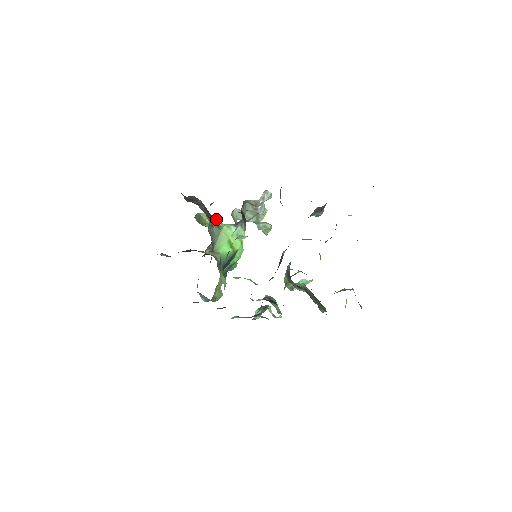
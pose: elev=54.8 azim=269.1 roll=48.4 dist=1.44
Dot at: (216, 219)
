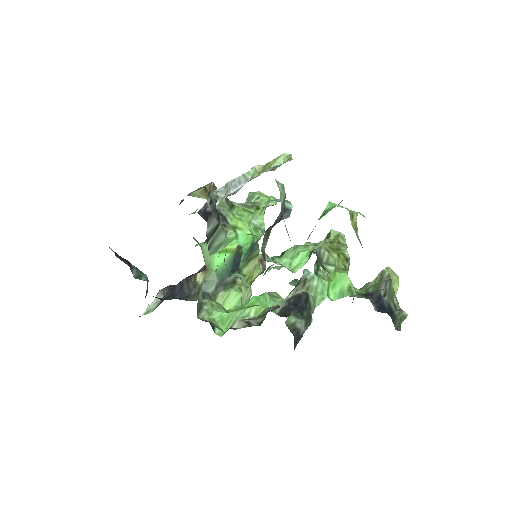
Dot at: occluded
